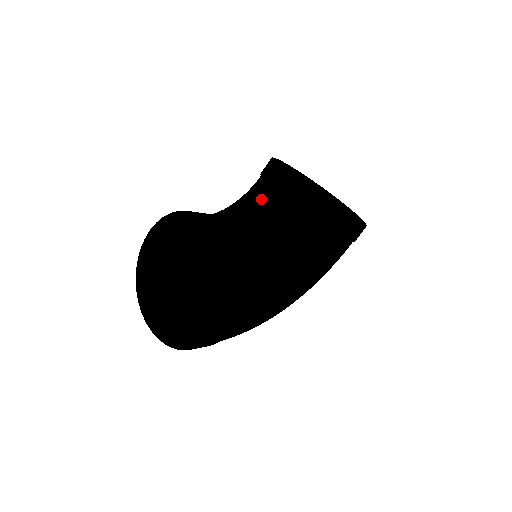
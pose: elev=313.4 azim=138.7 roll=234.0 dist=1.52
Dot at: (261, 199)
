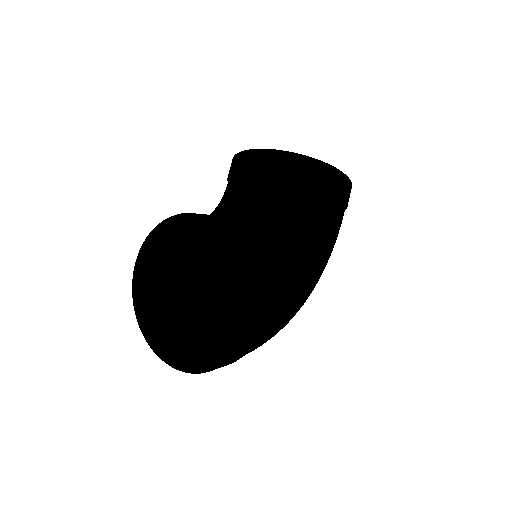
Dot at: (238, 191)
